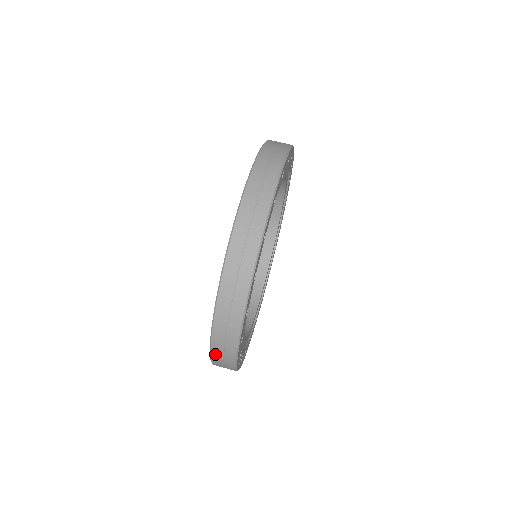
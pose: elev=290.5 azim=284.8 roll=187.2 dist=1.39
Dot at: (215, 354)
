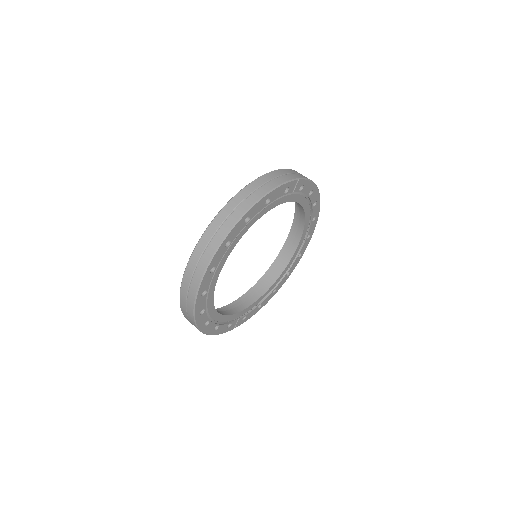
Dot at: occluded
